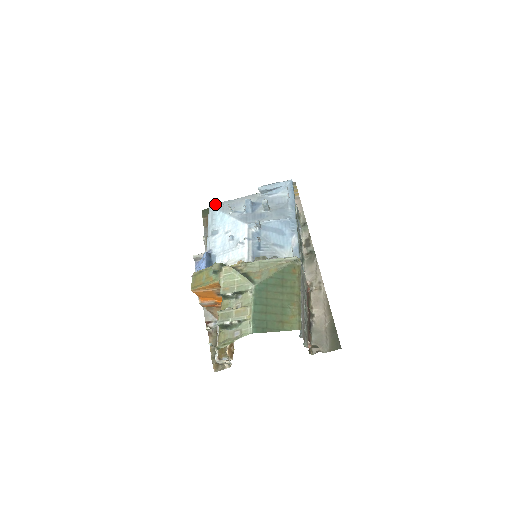
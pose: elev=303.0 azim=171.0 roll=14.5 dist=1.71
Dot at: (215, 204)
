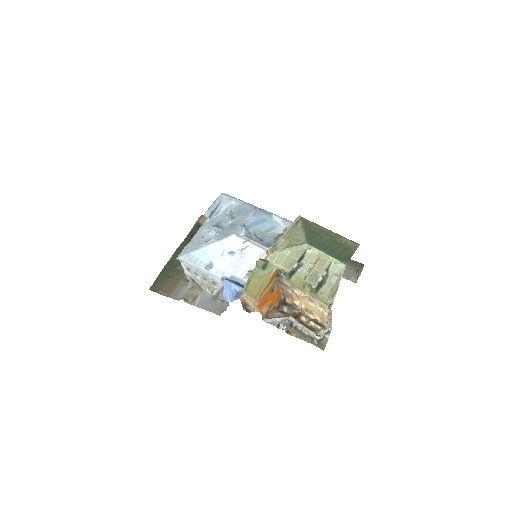
Dot at: (181, 253)
